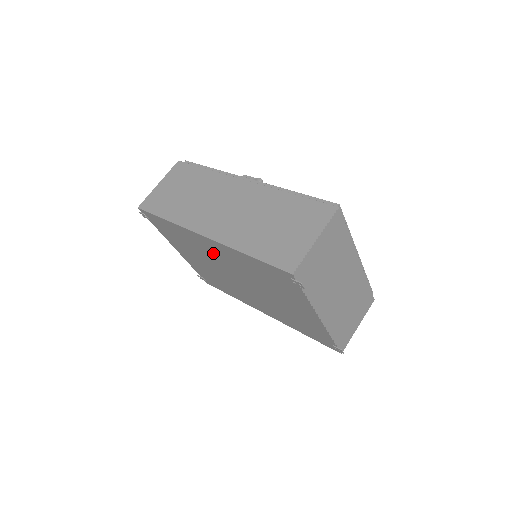
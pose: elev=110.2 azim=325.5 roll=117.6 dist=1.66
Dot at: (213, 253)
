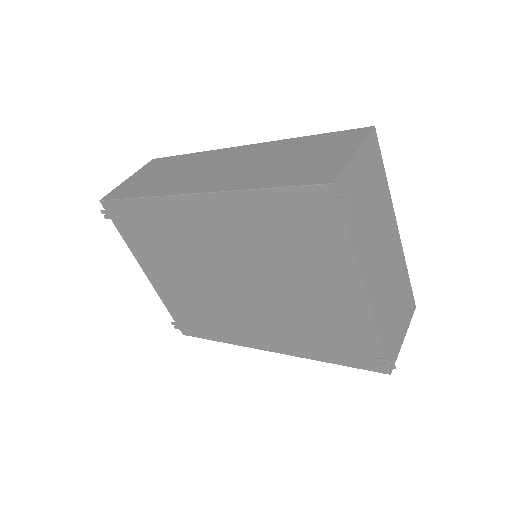
Dot at: (203, 233)
